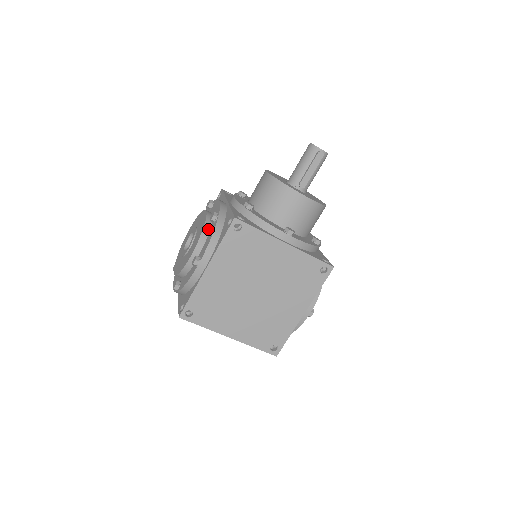
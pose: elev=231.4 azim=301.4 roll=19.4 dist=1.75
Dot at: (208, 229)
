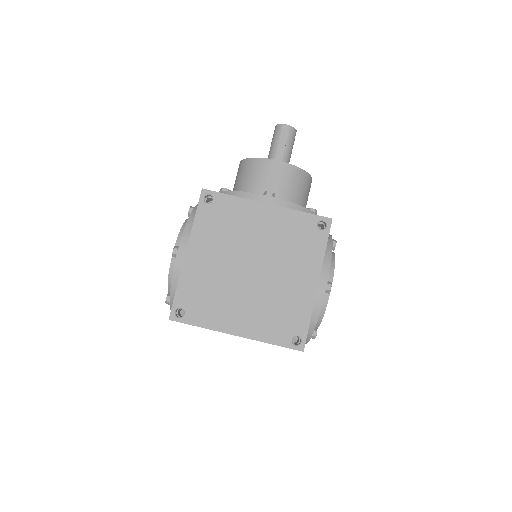
Dot at: occluded
